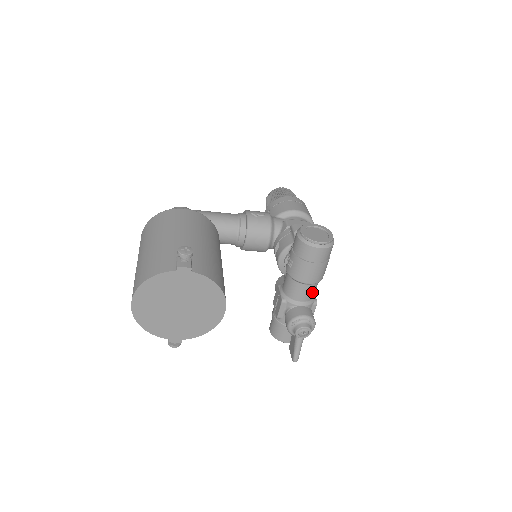
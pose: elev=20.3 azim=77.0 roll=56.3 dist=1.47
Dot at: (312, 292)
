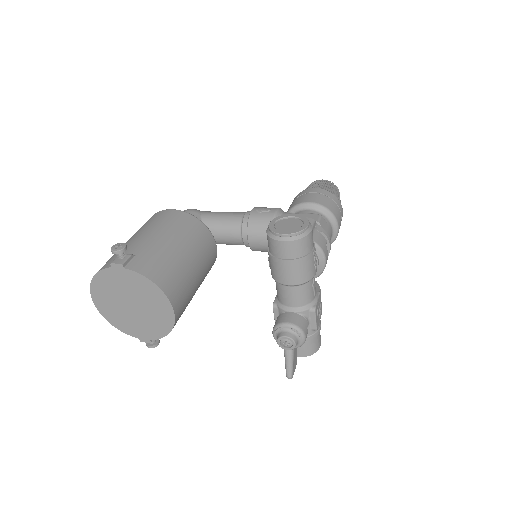
Dot at: (302, 296)
